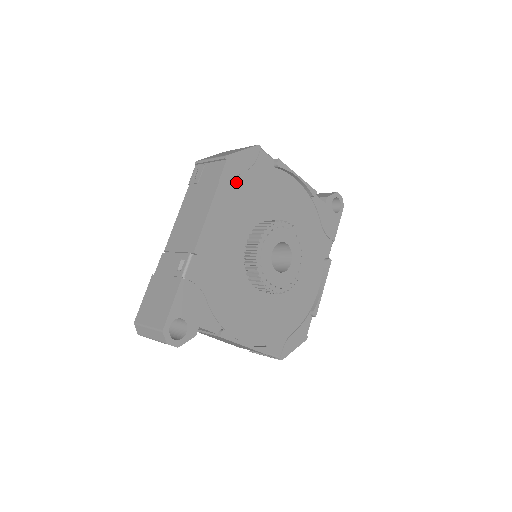
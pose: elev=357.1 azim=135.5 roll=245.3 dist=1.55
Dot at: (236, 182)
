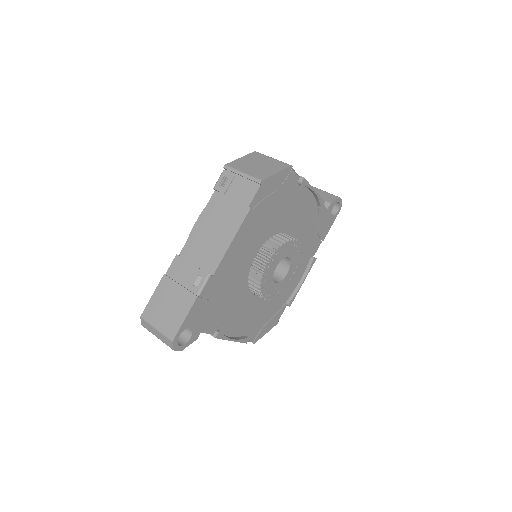
Dot at: (263, 204)
